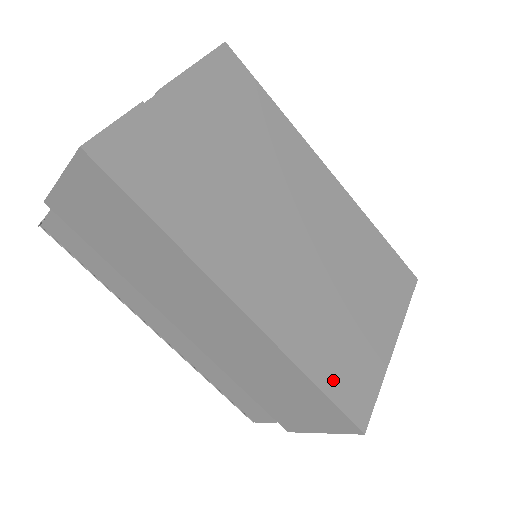
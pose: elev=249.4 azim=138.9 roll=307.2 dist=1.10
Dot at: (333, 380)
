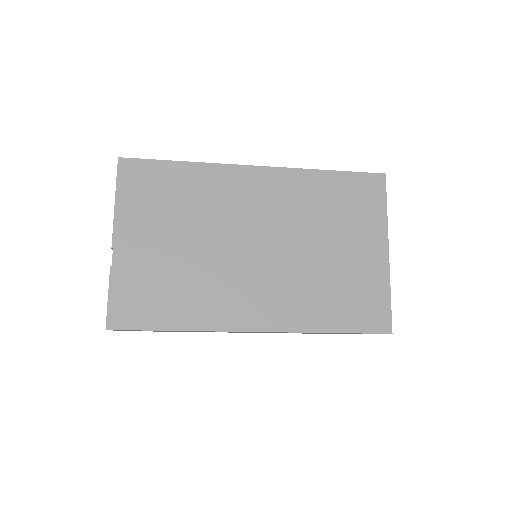
Dot at: (347, 319)
